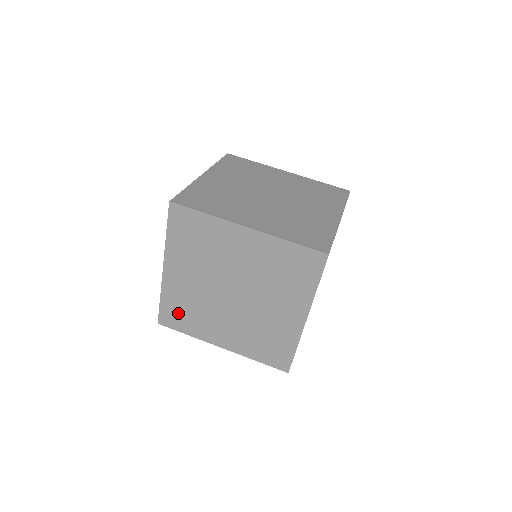
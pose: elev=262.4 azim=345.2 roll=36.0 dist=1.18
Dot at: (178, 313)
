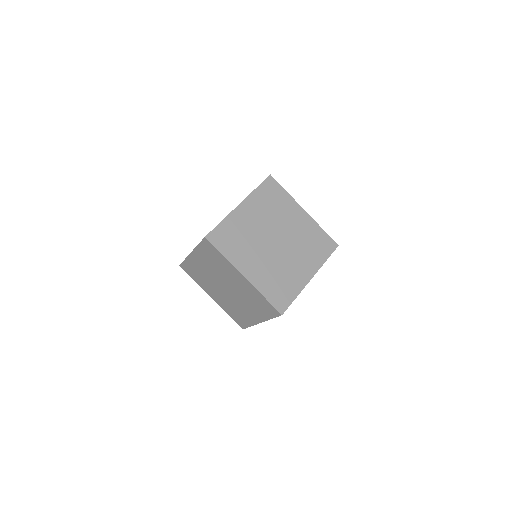
Dot at: (228, 237)
